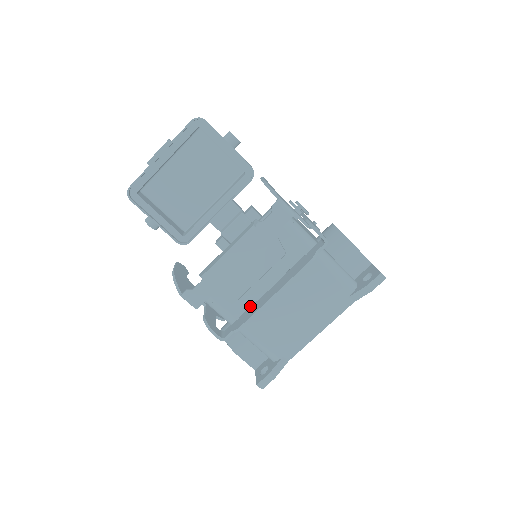
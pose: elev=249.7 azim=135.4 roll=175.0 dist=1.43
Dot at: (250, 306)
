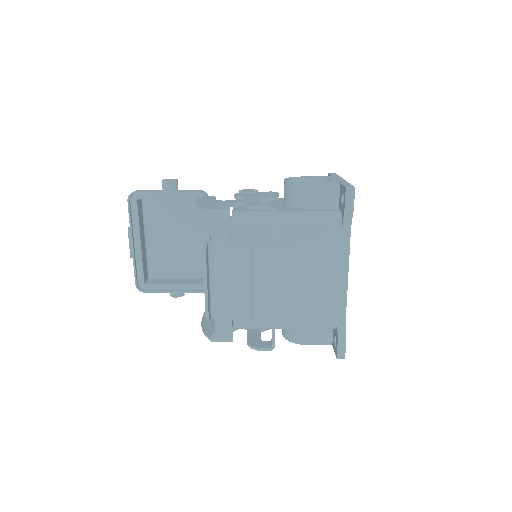
Dot at: (271, 305)
